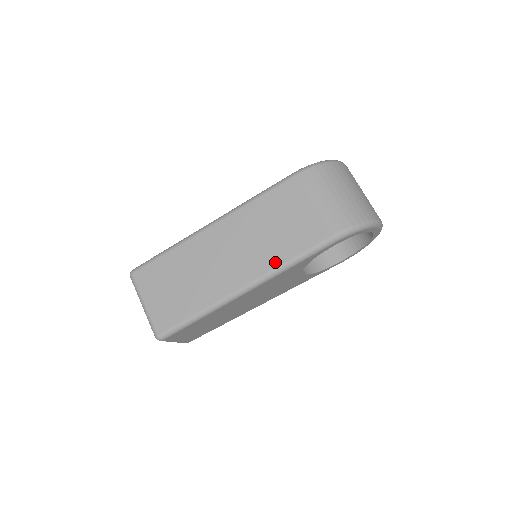
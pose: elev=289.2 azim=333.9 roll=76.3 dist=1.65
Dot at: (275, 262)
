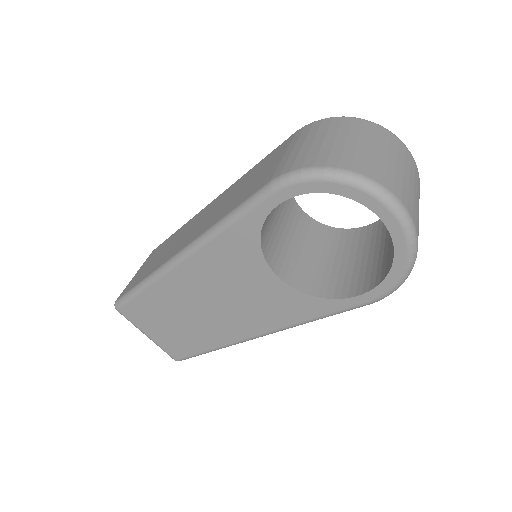
Dot at: (214, 222)
